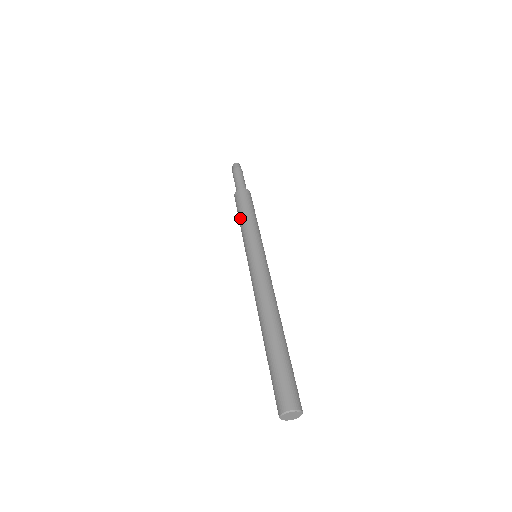
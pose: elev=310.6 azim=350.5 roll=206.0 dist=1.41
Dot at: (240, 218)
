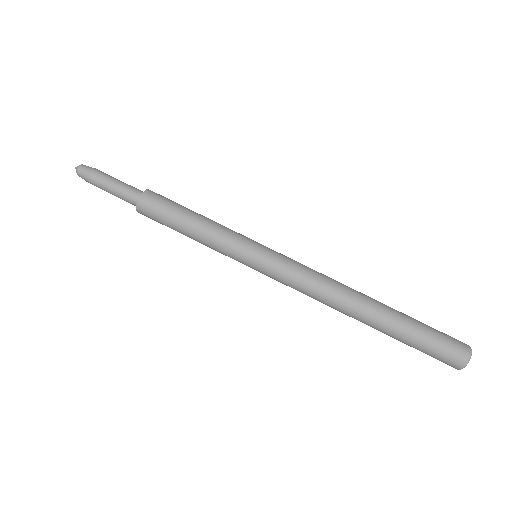
Dot at: (187, 233)
